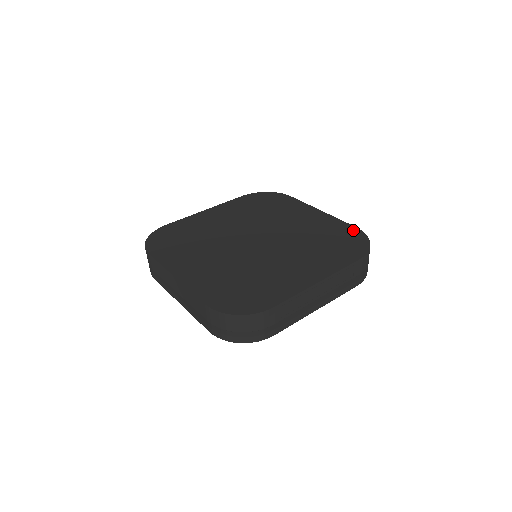
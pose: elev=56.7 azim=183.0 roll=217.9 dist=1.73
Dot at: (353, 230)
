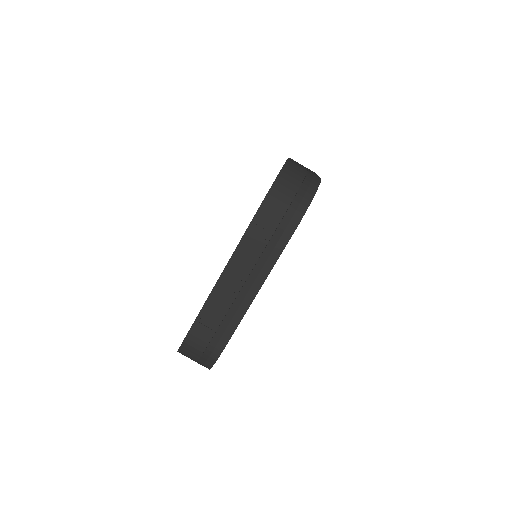
Dot at: occluded
